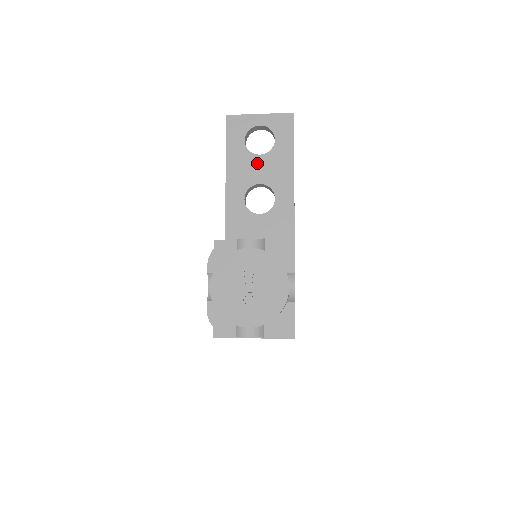
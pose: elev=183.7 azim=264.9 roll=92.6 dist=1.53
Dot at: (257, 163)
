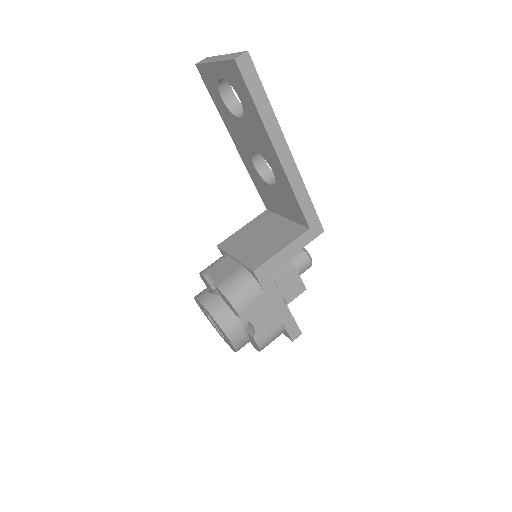
Dot at: (242, 128)
